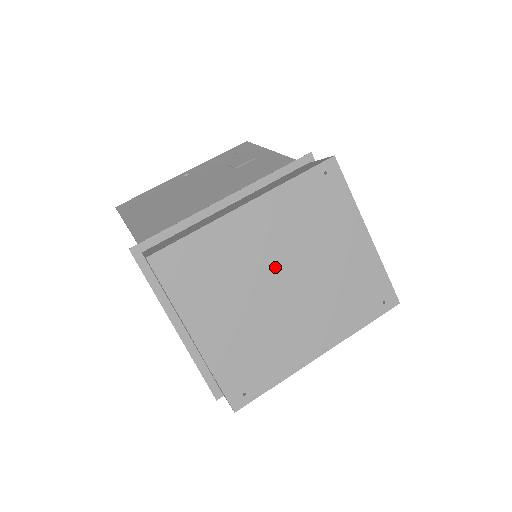
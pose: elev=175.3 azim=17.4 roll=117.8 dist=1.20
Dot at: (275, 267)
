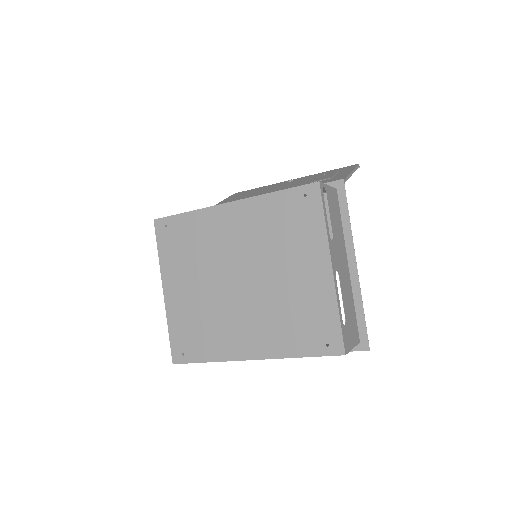
Dot at: (236, 264)
